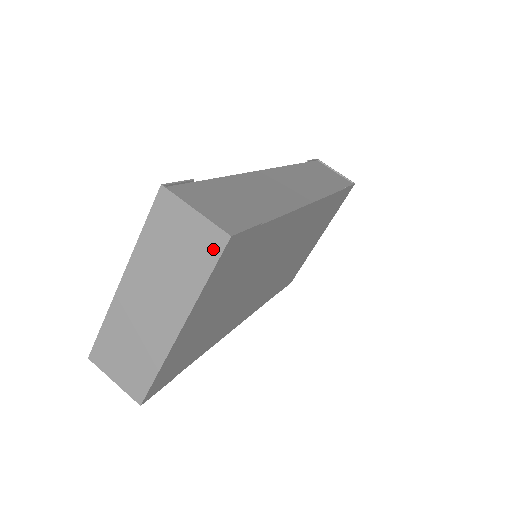
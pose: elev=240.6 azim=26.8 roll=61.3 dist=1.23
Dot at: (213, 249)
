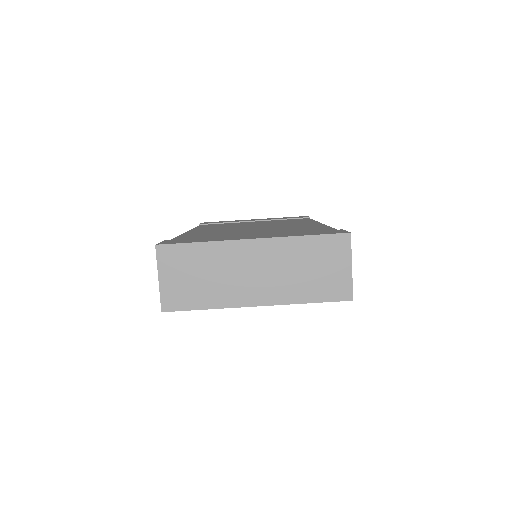
Dot at: (336, 294)
